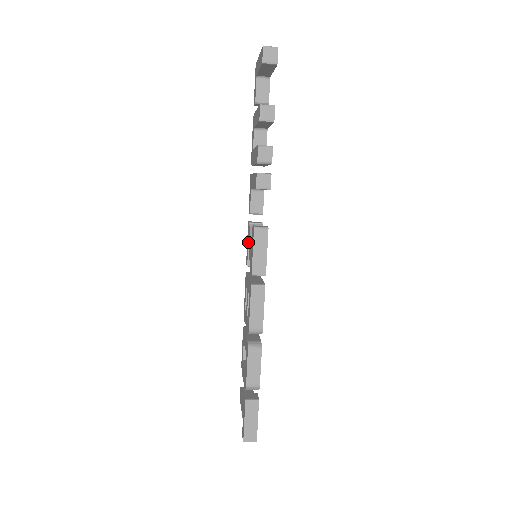
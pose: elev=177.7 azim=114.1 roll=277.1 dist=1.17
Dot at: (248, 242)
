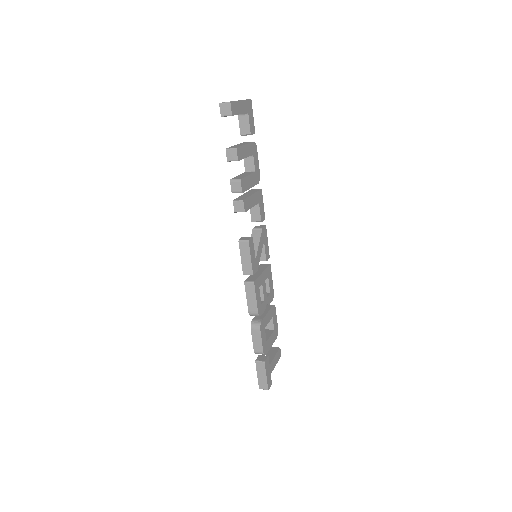
Dot at: occluded
